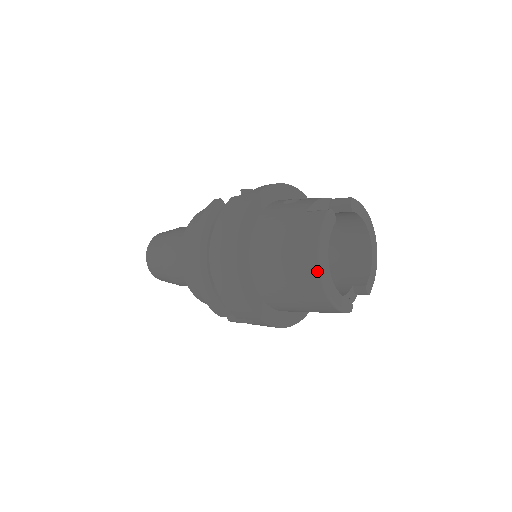
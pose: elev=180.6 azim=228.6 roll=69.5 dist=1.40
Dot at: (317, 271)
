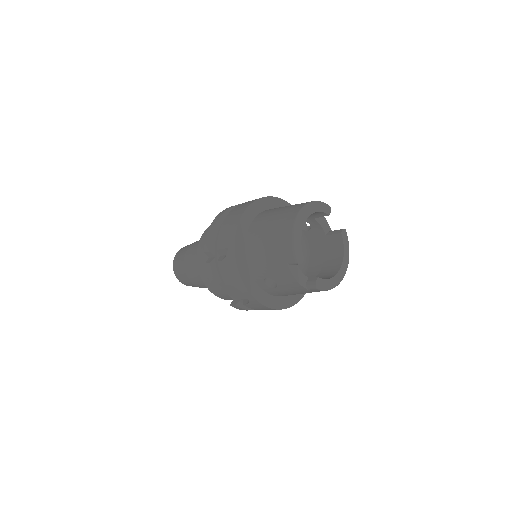
Dot at: (299, 209)
